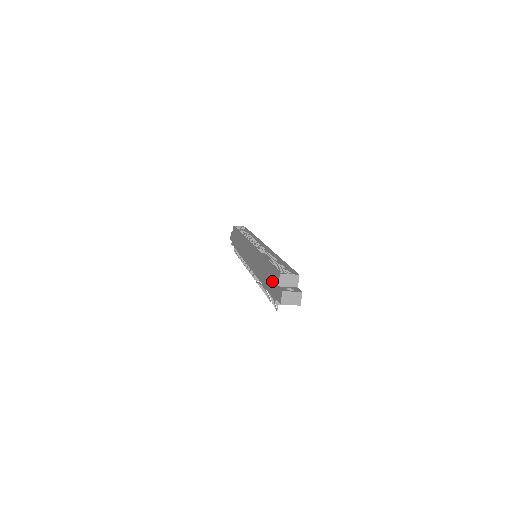
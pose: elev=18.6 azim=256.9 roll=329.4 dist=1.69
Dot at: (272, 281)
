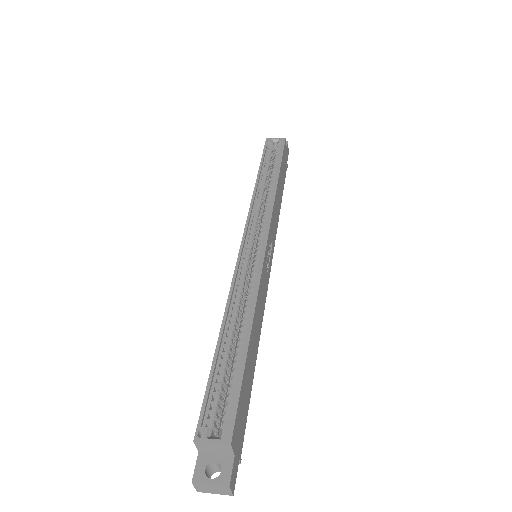
Dot at: occluded
